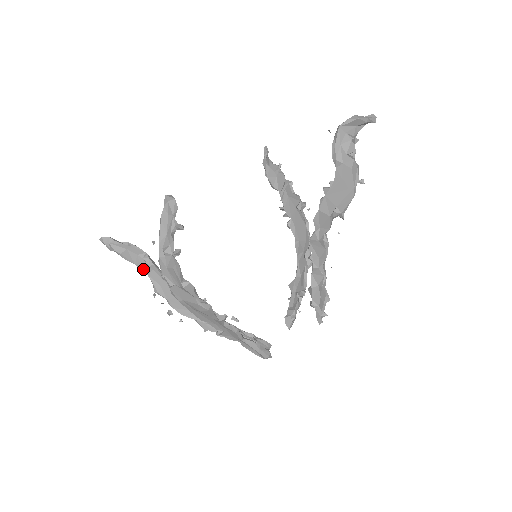
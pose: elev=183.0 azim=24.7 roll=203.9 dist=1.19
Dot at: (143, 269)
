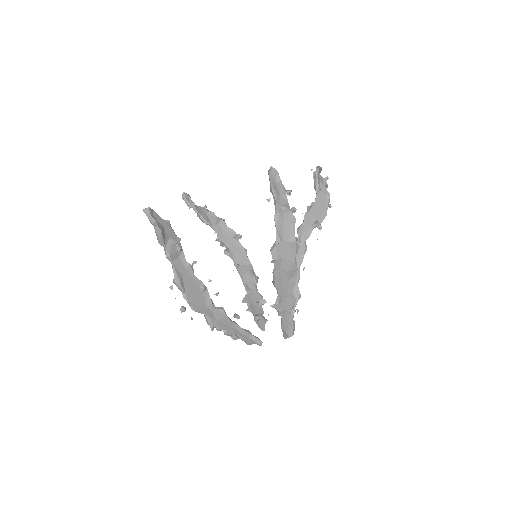
Dot at: (172, 254)
